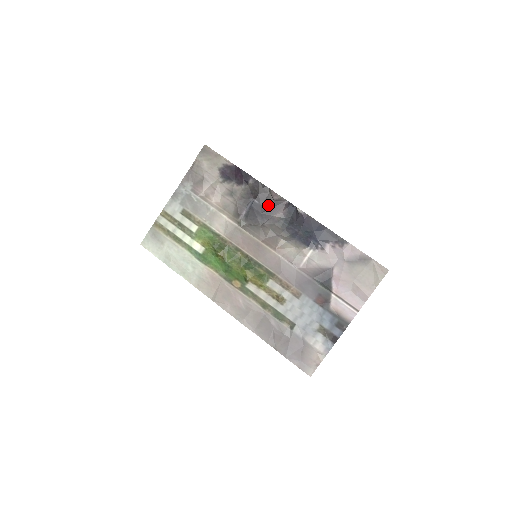
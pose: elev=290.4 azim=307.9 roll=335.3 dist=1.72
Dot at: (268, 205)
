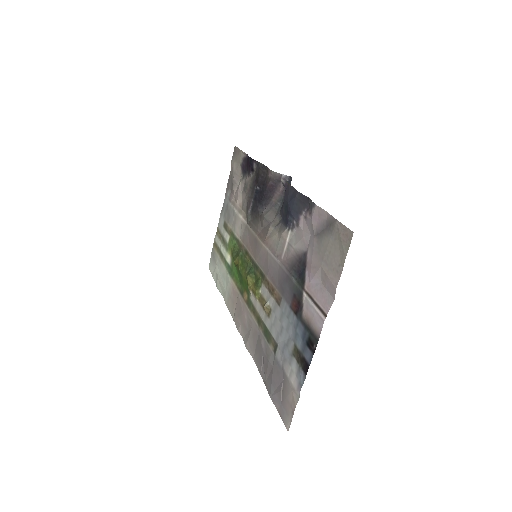
Dot at: (266, 188)
